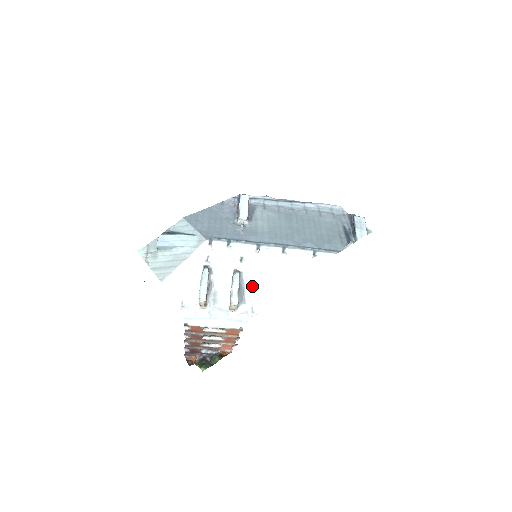
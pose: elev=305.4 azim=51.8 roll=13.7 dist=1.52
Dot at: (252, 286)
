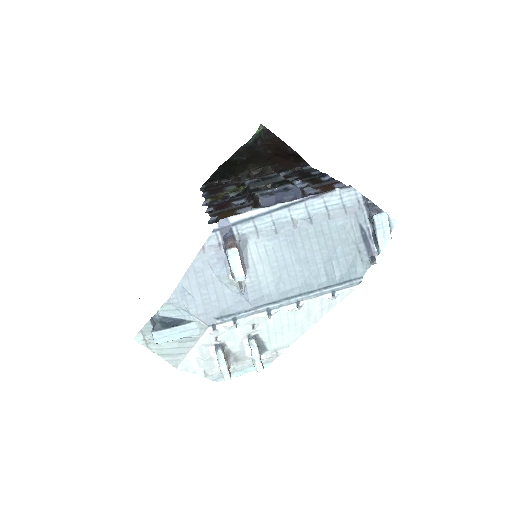
Dot at: (271, 339)
